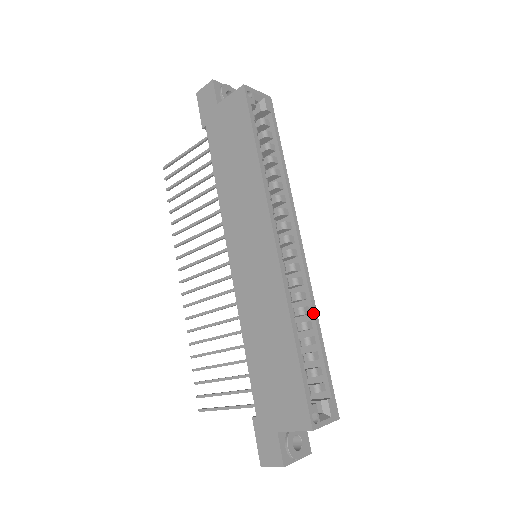
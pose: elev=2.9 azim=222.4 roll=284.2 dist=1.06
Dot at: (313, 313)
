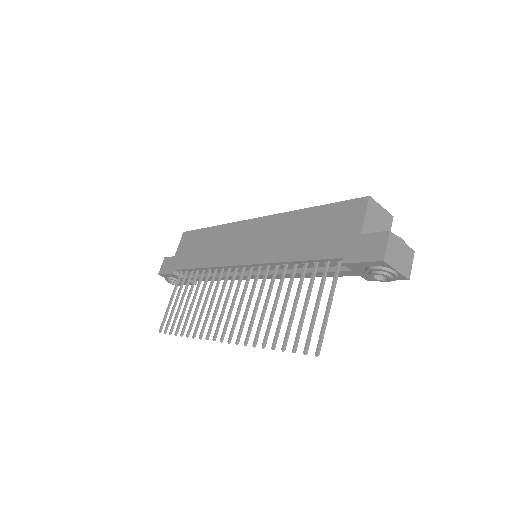
Dot at: occluded
